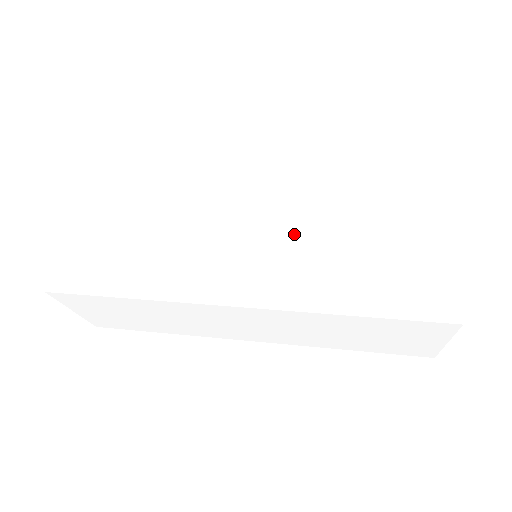
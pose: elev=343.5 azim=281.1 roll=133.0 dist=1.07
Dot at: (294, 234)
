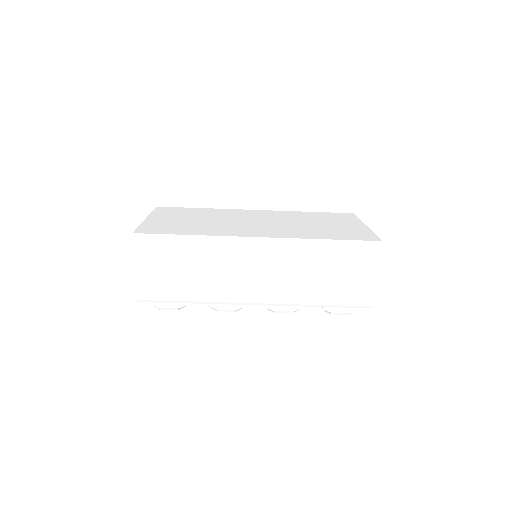
Dot at: (284, 225)
